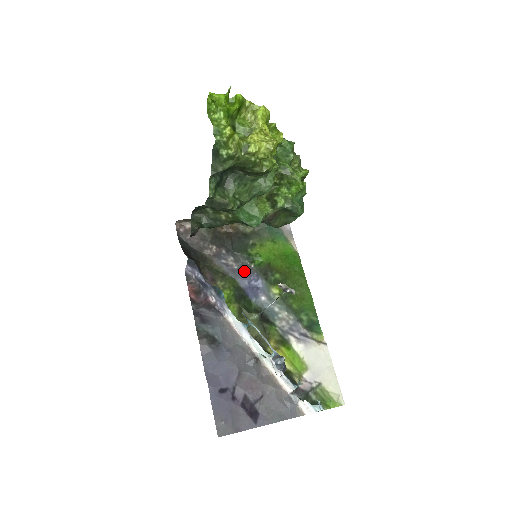
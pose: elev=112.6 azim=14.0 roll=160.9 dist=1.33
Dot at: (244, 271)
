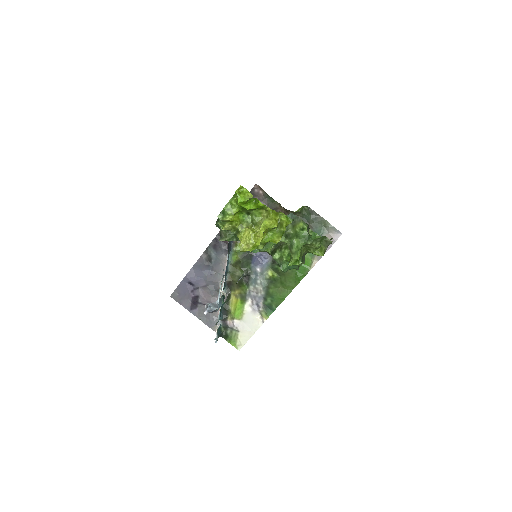
Dot at: occluded
